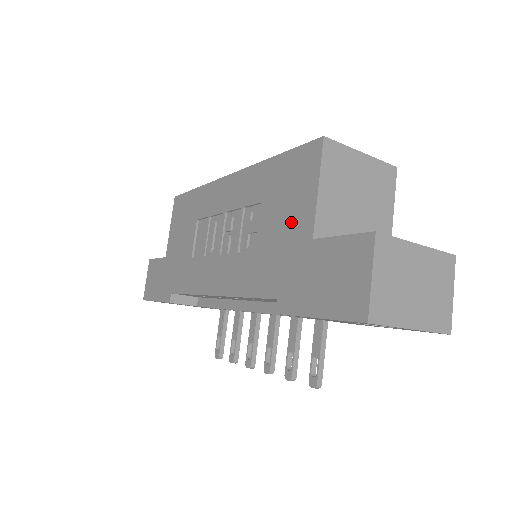
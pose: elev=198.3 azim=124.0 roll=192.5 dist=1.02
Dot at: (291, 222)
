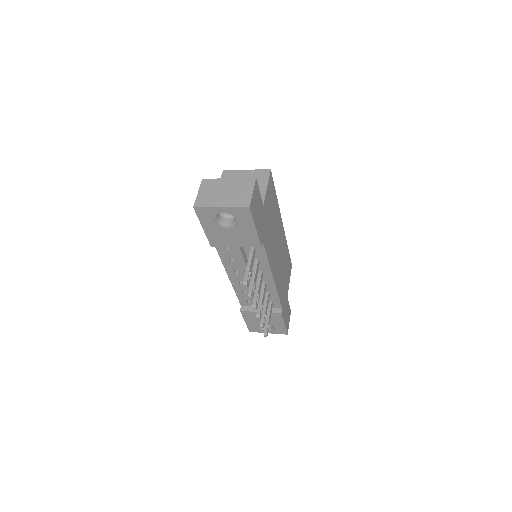
Dot at: occluded
